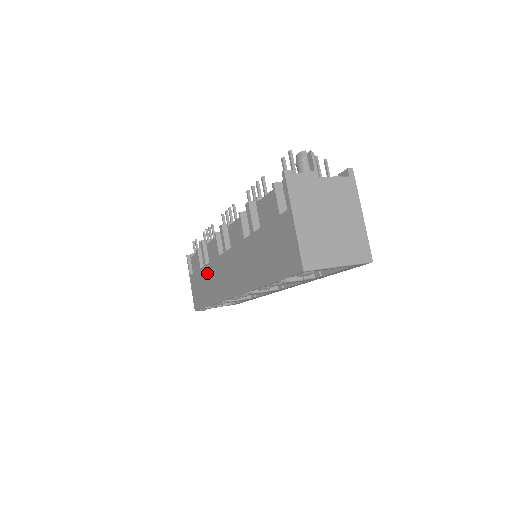
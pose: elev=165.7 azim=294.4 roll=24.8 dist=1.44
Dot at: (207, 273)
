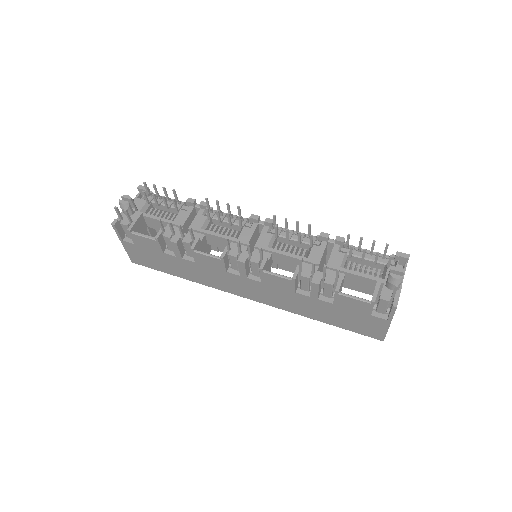
Dot at: (185, 264)
